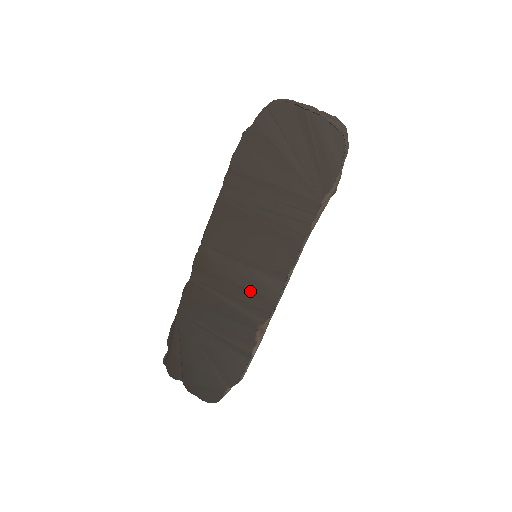
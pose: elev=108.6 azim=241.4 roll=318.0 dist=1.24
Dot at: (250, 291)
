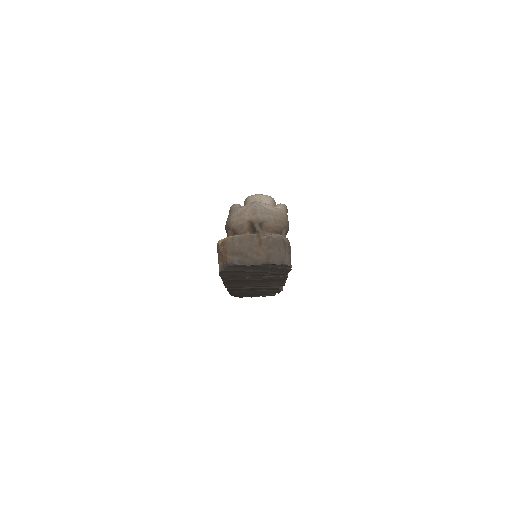
Dot at: occluded
